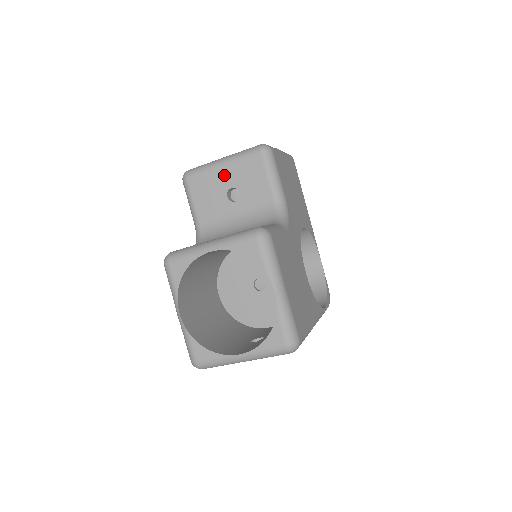
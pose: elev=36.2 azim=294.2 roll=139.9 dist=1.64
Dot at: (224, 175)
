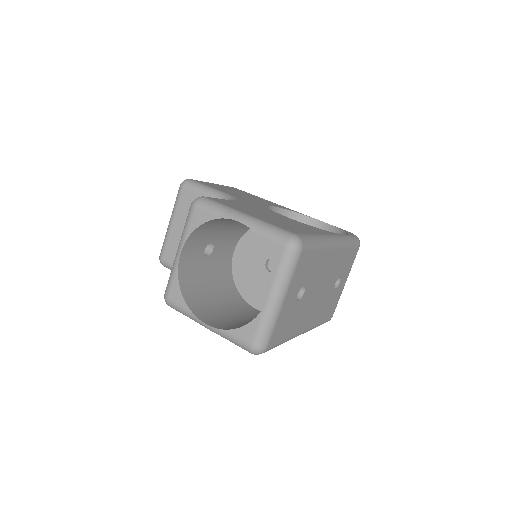
Dot at: (178, 228)
